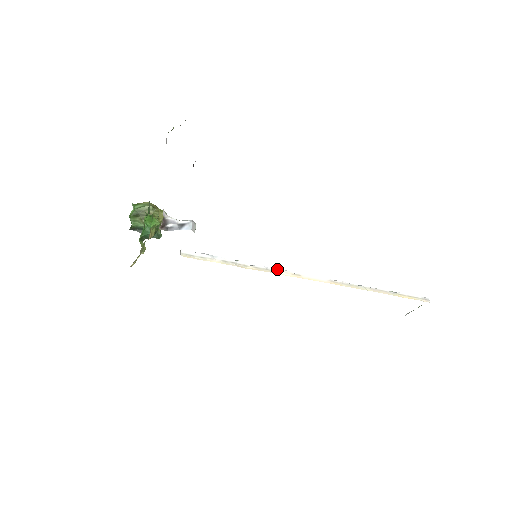
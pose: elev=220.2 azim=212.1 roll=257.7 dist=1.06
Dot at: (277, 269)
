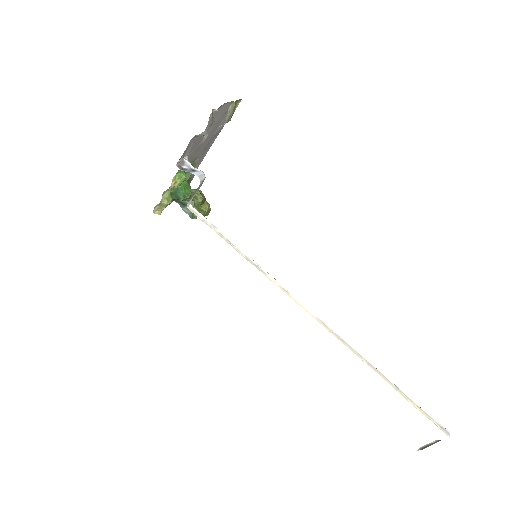
Dot at: (268, 273)
